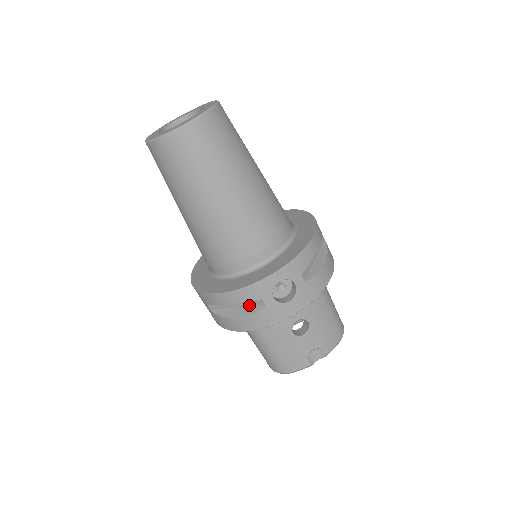
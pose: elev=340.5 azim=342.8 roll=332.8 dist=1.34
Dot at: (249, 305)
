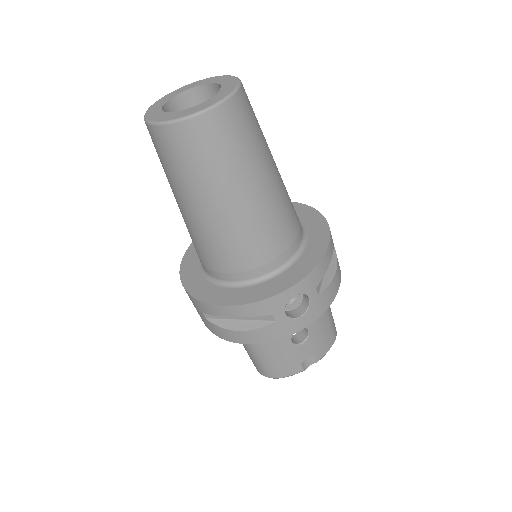
Dot at: (255, 318)
